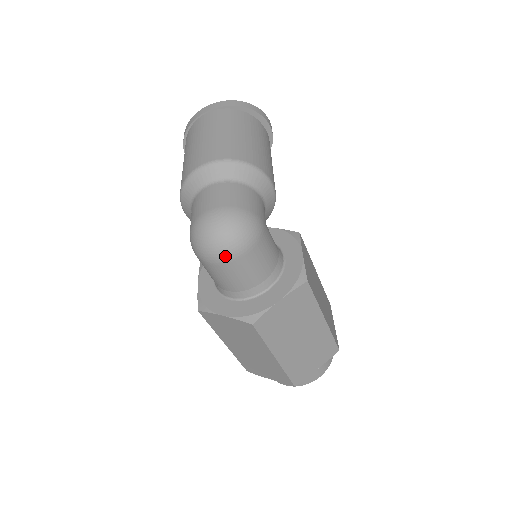
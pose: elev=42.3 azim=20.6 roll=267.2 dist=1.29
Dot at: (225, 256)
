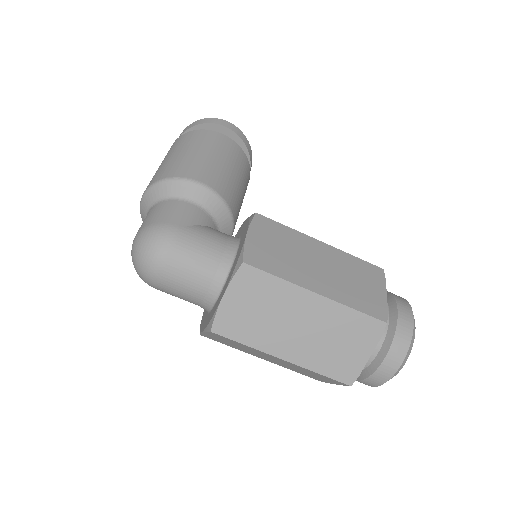
Dot at: (151, 276)
